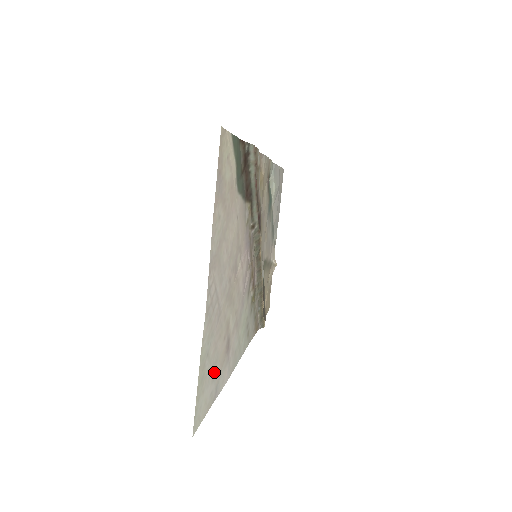
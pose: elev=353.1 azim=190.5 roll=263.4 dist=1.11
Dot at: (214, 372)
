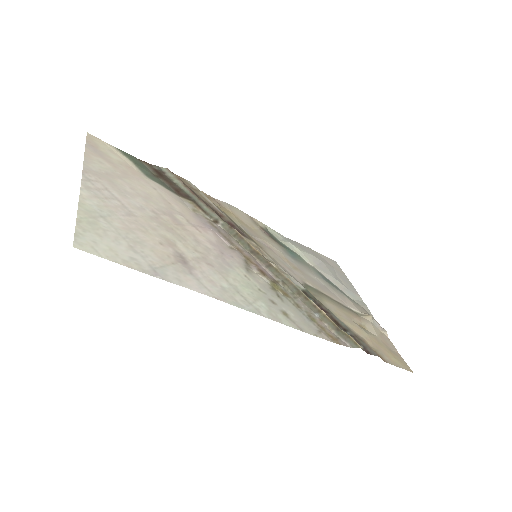
Dot at: (136, 248)
